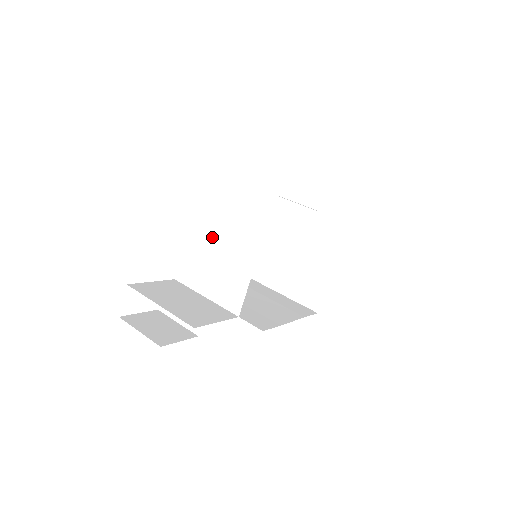
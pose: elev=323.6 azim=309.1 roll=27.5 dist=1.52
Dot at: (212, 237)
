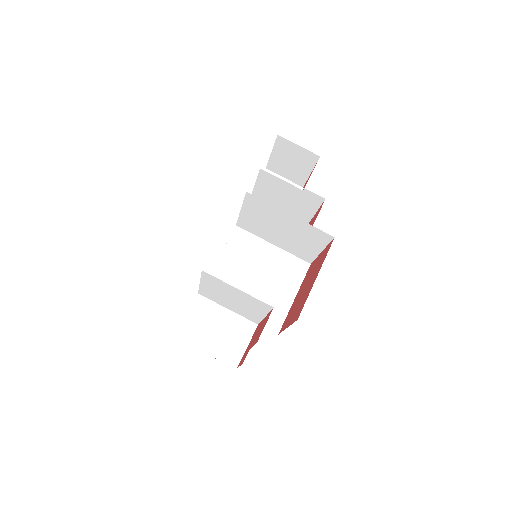
Dot at: (224, 294)
